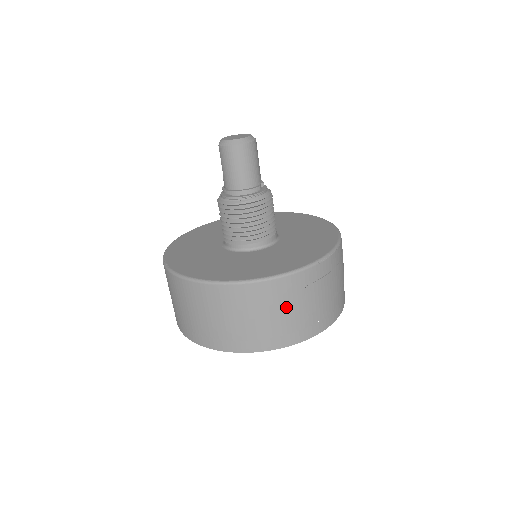
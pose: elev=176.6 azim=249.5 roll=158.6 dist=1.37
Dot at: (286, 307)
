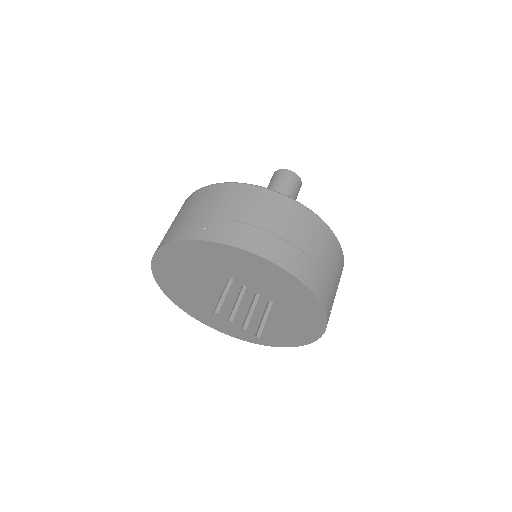
Dot at: (210, 206)
